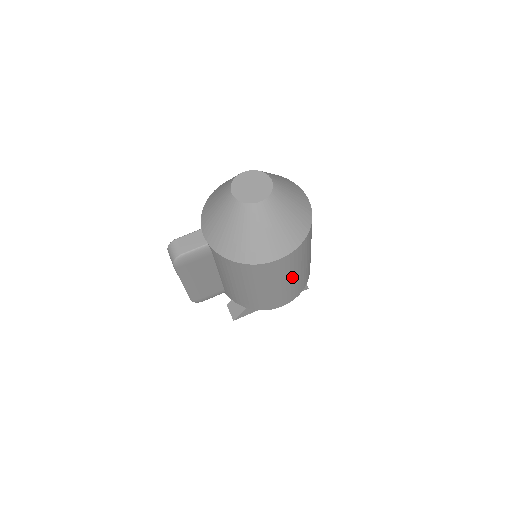
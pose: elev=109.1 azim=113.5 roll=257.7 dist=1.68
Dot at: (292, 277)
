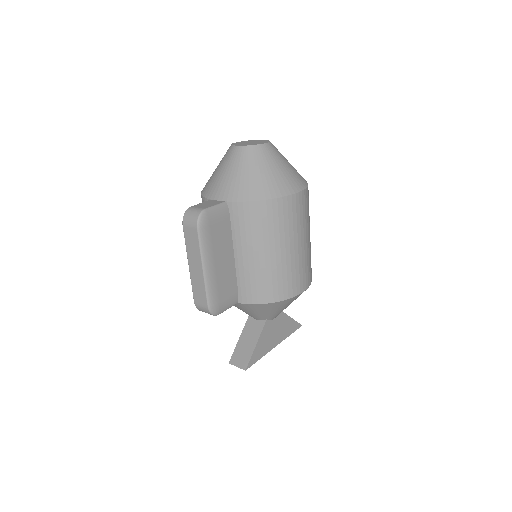
Dot at: (307, 237)
